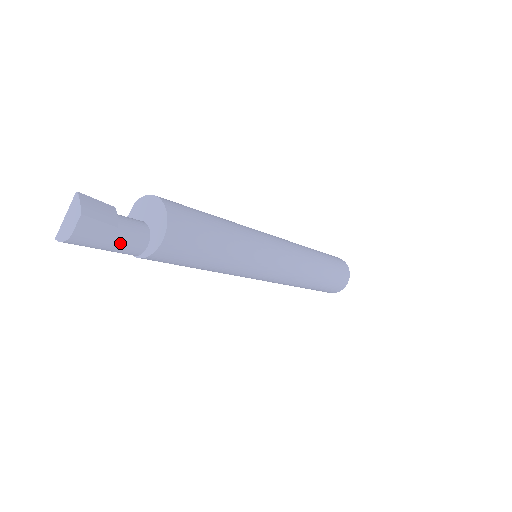
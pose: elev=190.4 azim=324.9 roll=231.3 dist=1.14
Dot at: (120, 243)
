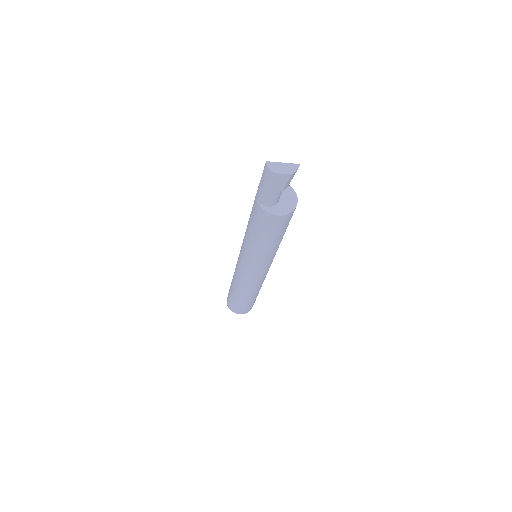
Dot at: (271, 194)
